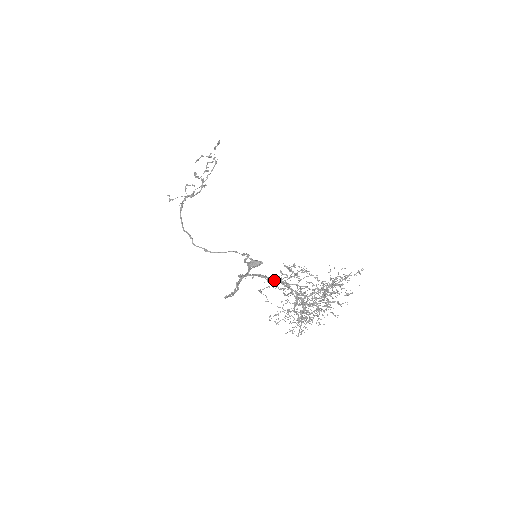
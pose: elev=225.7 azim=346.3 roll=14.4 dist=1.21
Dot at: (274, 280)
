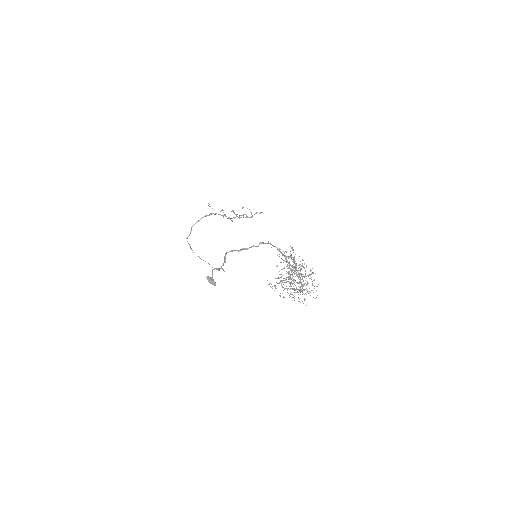
Dot at: (285, 255)
